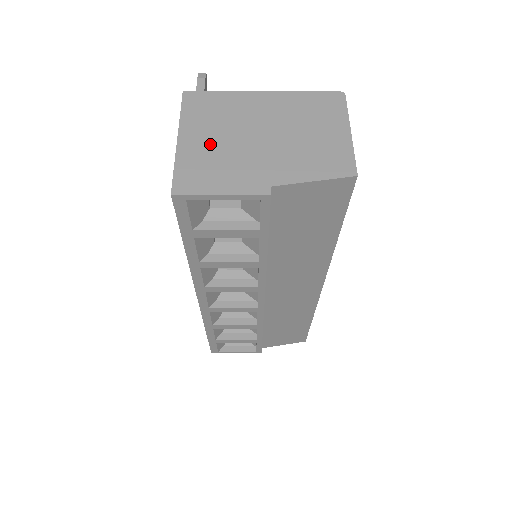
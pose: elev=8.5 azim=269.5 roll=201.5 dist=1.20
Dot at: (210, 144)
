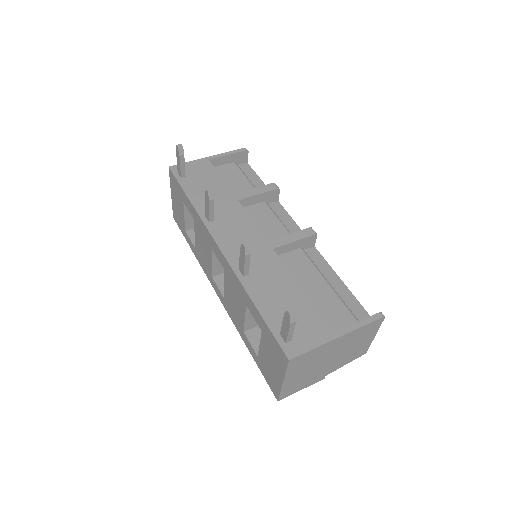
Dot at: (301, 376)
